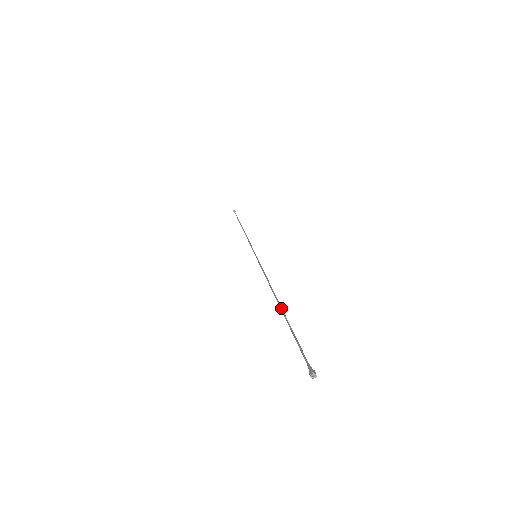
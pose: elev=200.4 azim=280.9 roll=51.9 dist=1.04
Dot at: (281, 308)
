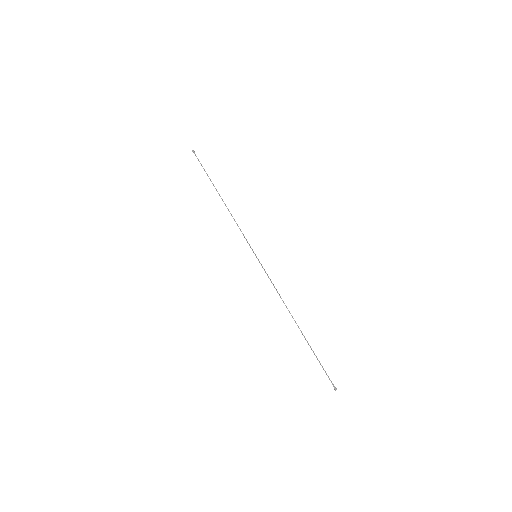
Dot at: (301, 331)
